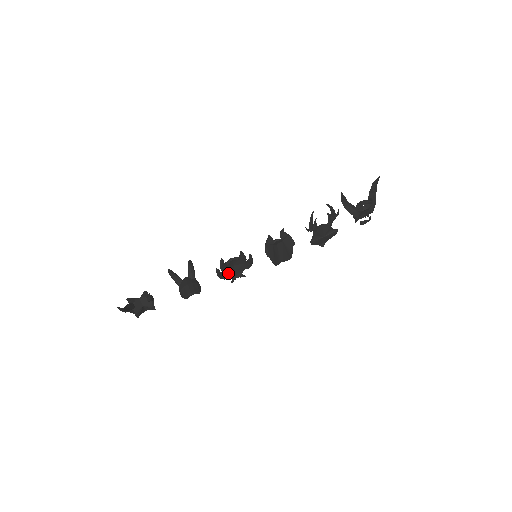
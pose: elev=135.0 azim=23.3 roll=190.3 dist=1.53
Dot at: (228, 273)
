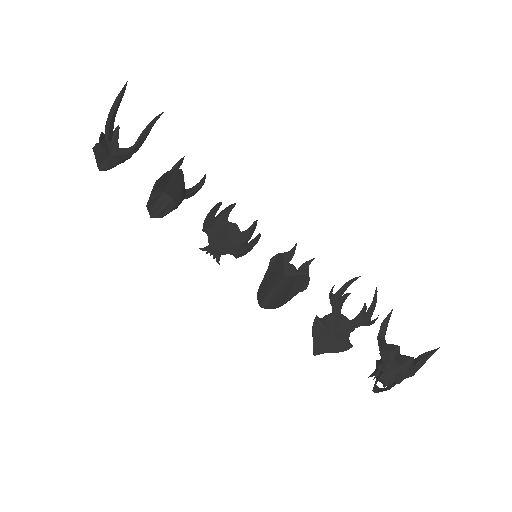
Dot at: (214, 233)
